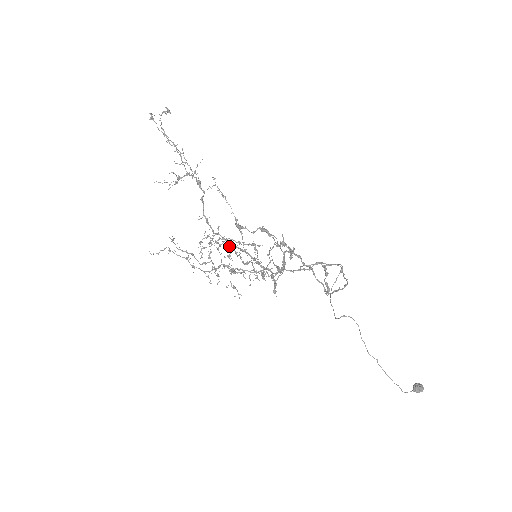
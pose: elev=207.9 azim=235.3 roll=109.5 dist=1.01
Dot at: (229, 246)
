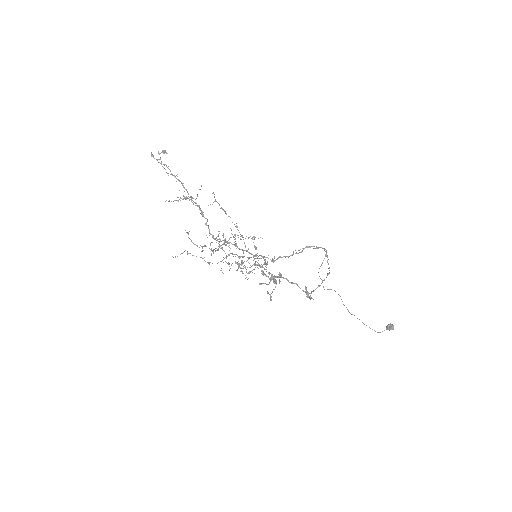
Dot at: (235, 235)
